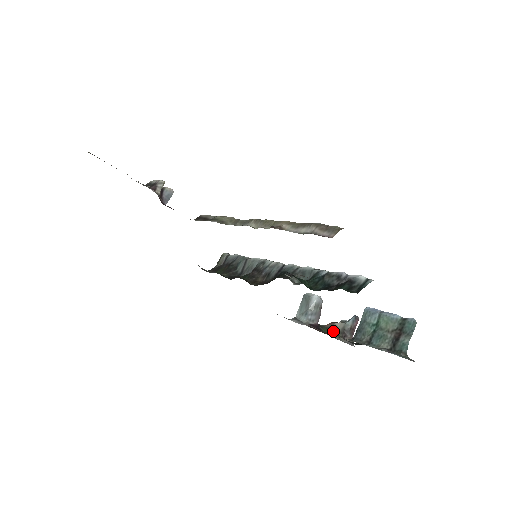
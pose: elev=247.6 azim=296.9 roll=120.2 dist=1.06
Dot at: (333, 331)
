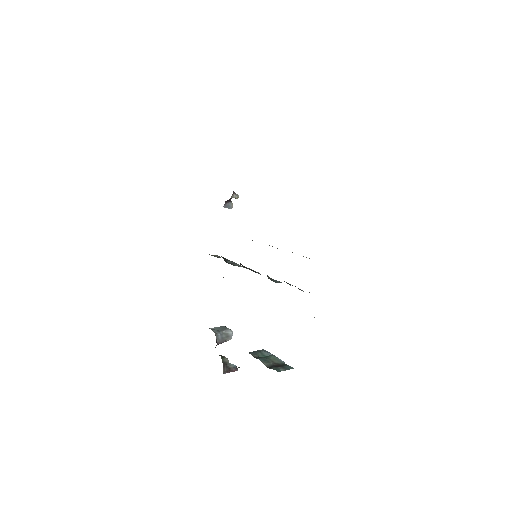
Dot at: (221, 356)
